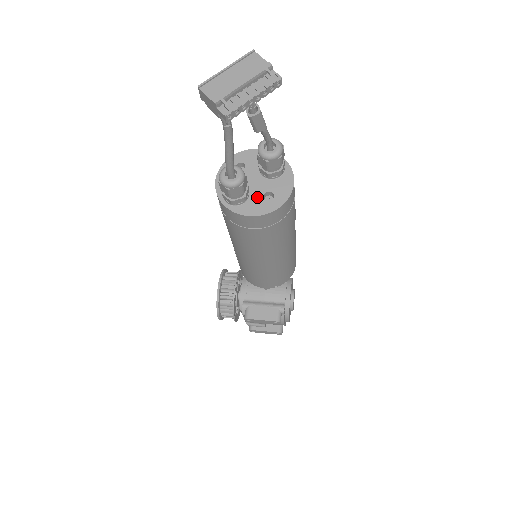
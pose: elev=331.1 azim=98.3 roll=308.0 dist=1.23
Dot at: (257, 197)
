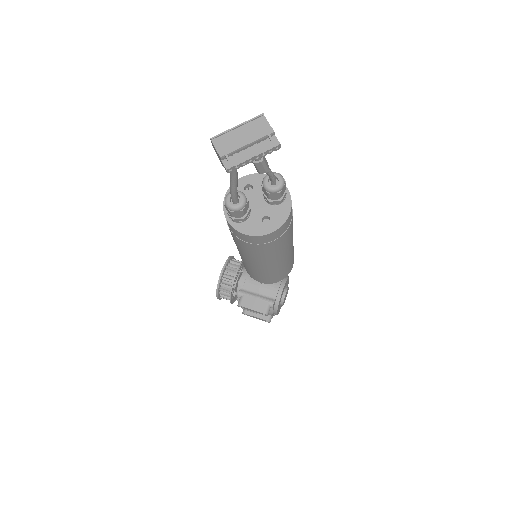
Dot at: (256, 219)
